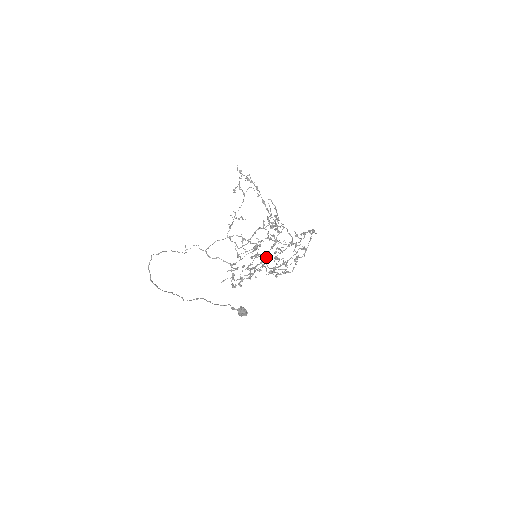
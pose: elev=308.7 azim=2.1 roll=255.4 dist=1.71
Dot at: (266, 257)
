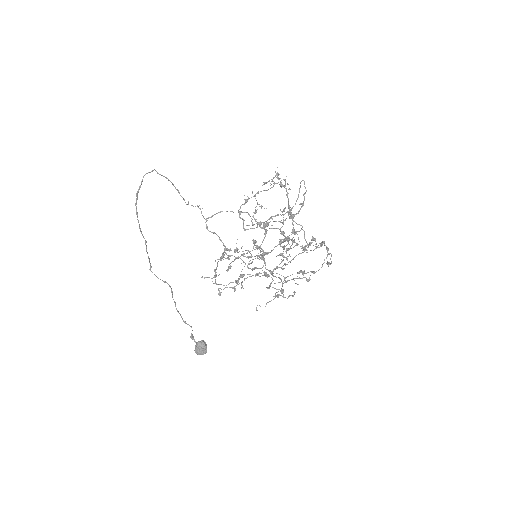
Dot at: (269, 252)
